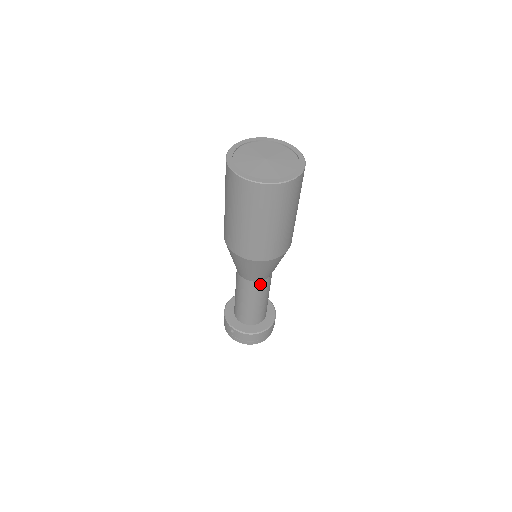
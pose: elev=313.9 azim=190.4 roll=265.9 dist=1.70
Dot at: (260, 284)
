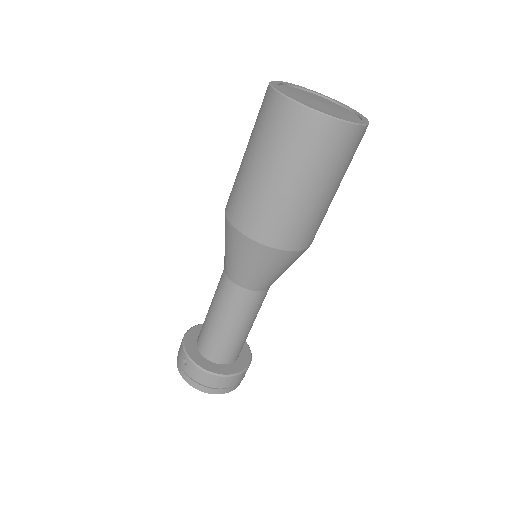
Dot at: (248, 295)
